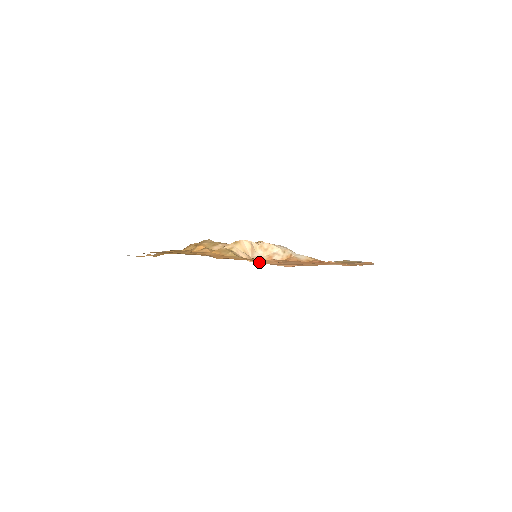
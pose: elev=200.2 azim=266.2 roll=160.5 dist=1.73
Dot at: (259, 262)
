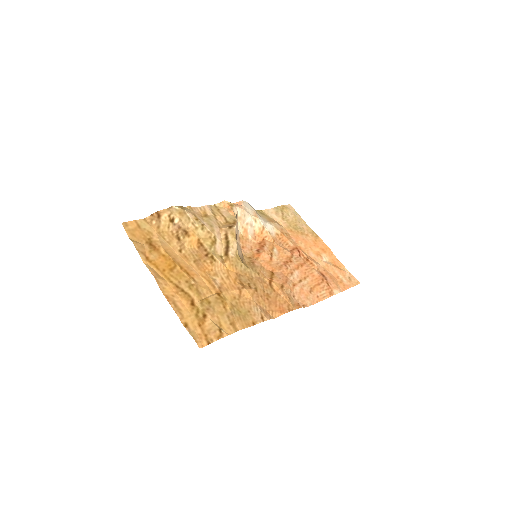
Dot at: (248, 251)
